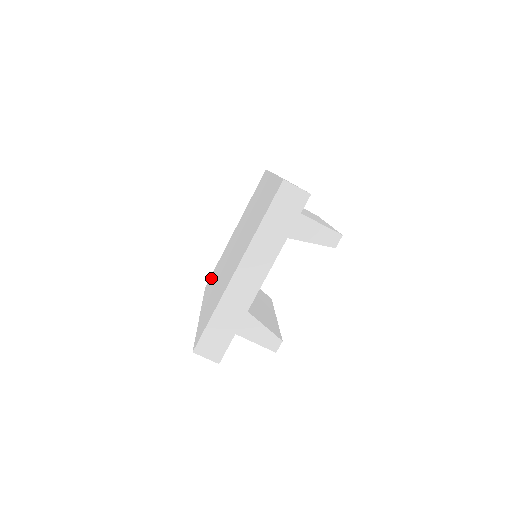
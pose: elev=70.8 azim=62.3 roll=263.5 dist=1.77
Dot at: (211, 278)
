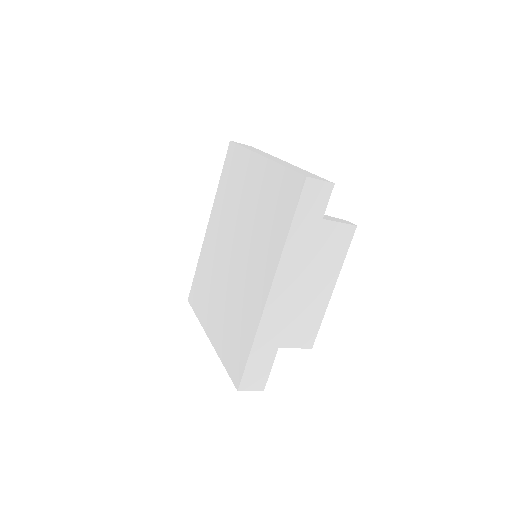
Dot at: (230, 165)
